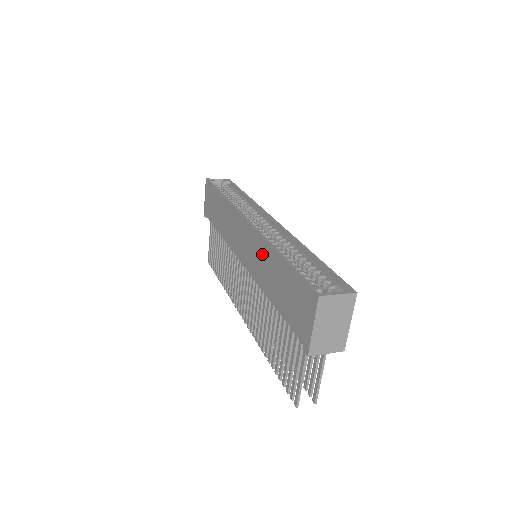
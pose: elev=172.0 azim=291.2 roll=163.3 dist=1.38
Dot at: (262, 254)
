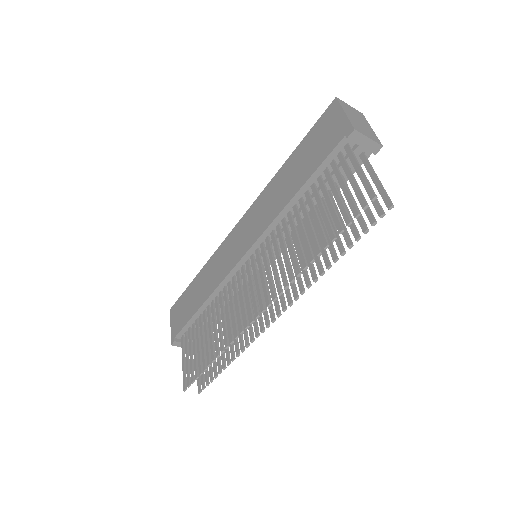
Dot at: (268, 196)
